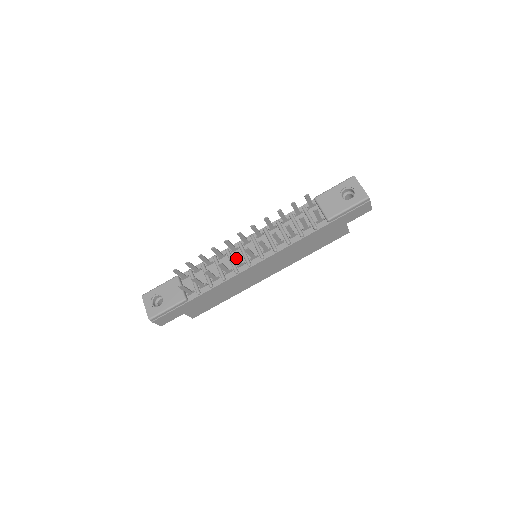
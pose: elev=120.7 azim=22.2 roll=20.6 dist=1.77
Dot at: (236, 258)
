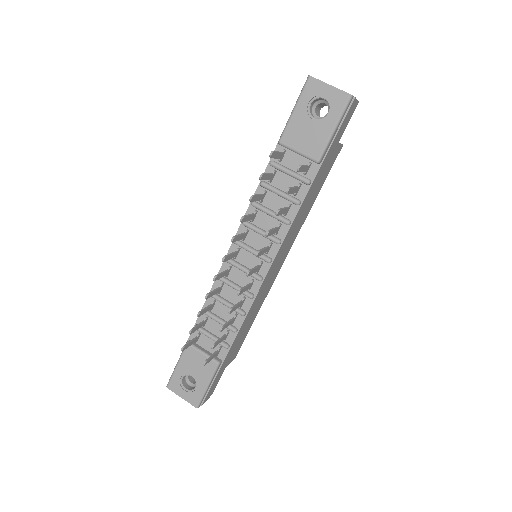
Dot at: (243, 289)
